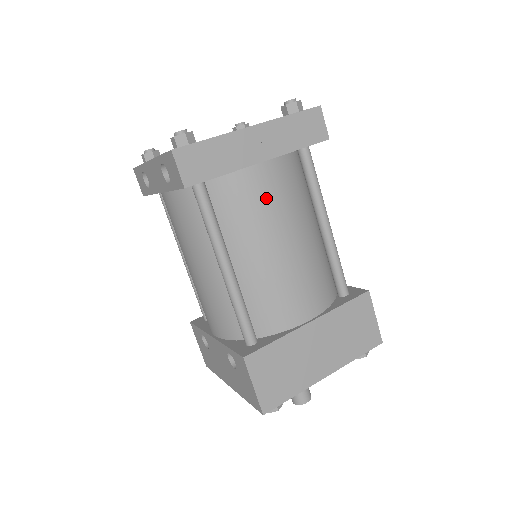
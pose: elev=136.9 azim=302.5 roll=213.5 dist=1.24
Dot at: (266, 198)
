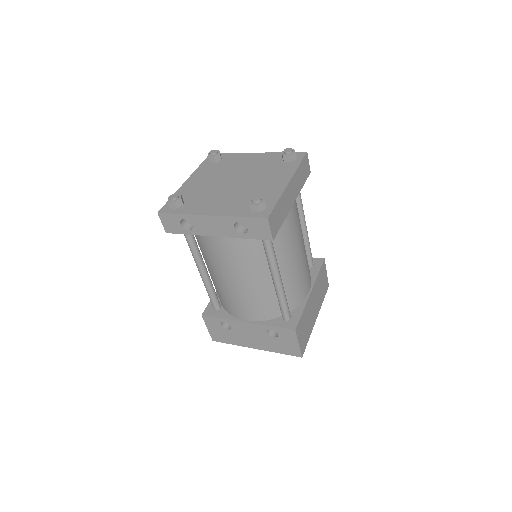
Dot at: (294, 226)
